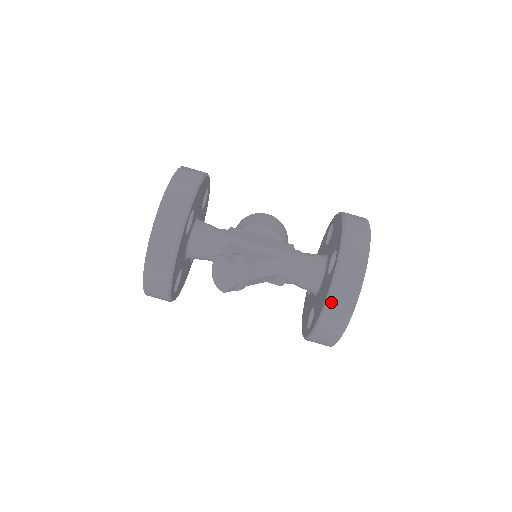
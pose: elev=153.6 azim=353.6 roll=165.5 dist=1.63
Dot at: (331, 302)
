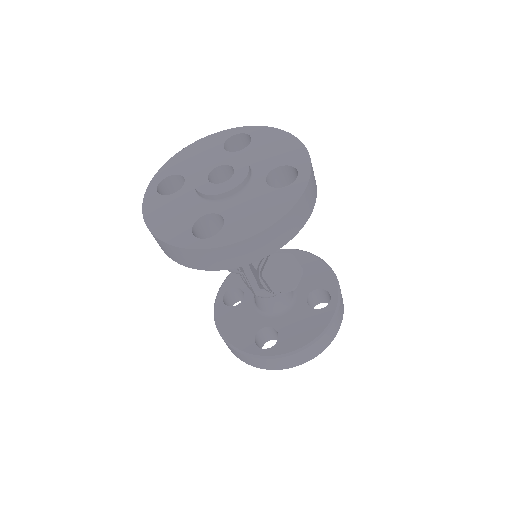
Dot at: (324, 336)
